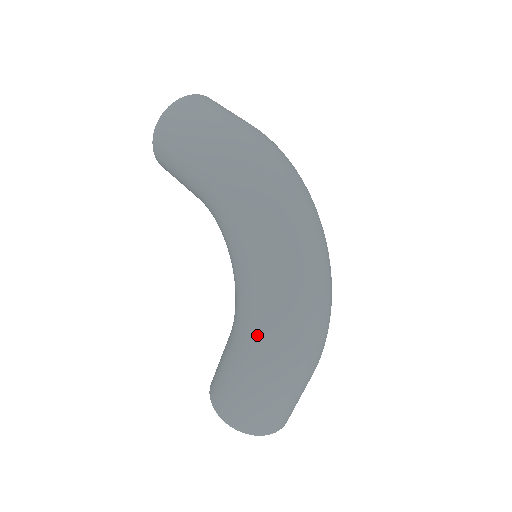
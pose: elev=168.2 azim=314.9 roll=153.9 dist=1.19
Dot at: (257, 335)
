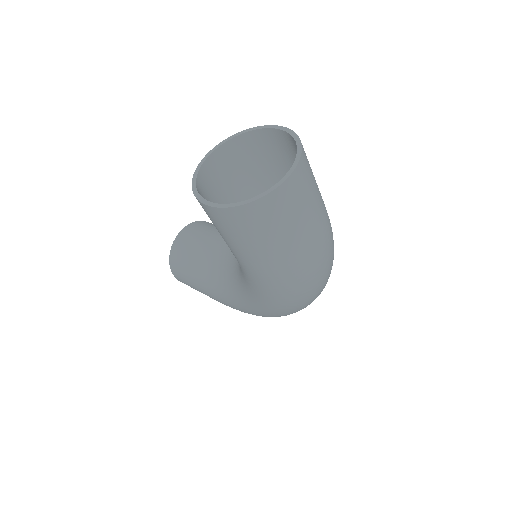
Dot at: (236, 309)
